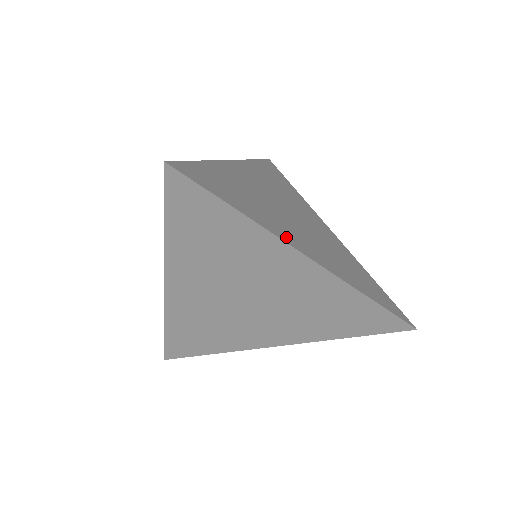
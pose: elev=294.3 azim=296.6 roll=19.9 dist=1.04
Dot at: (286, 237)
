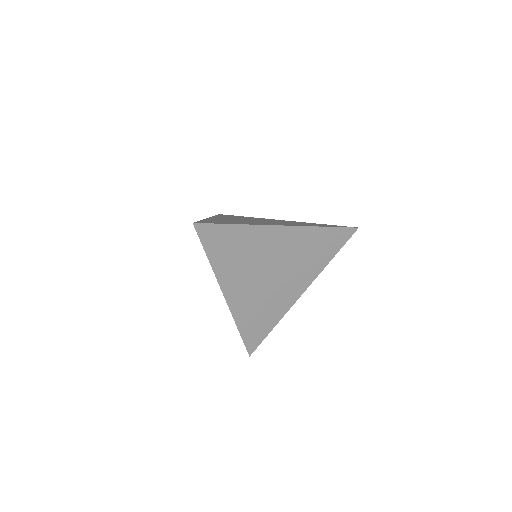
Dot at: (266, 224)
